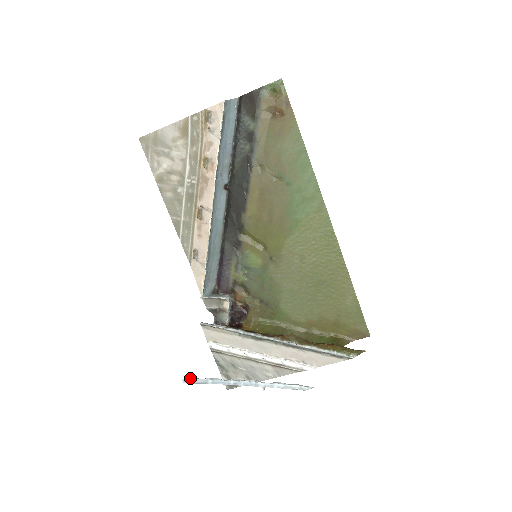
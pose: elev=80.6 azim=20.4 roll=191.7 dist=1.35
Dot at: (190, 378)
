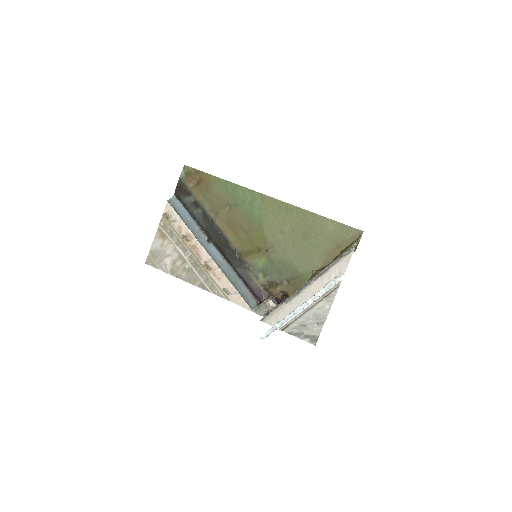
Dot at: (264, 334)
